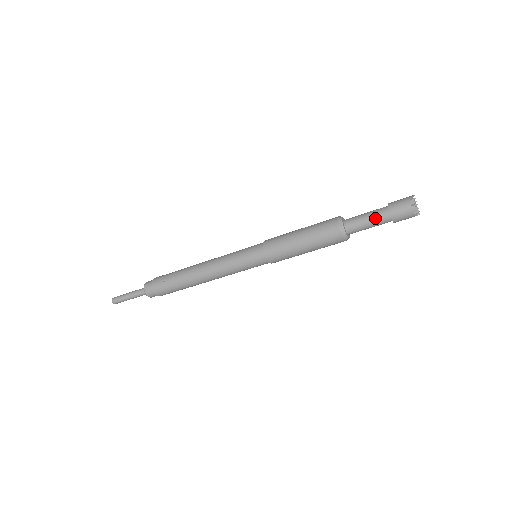
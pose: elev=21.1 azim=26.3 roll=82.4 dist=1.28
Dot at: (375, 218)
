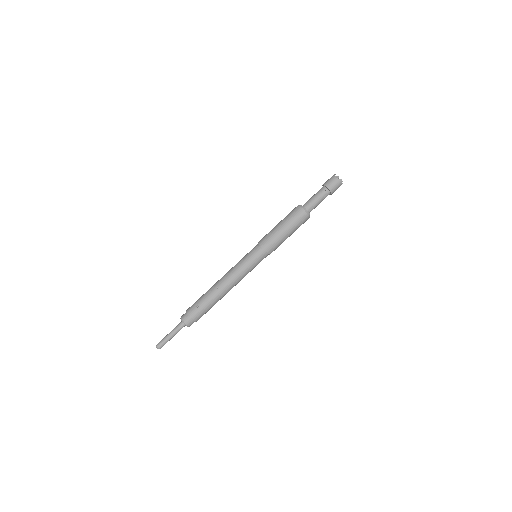
Dot at: (321, 196)
